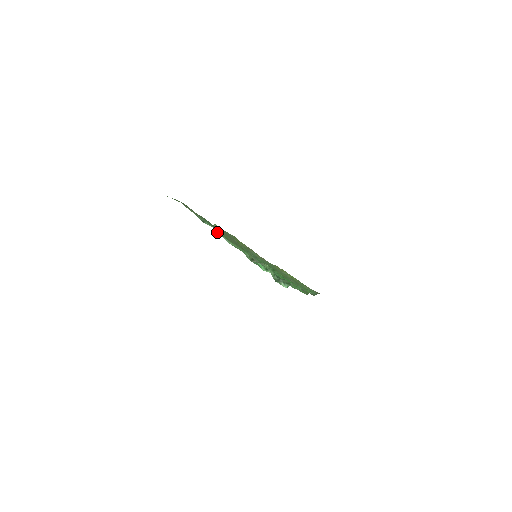
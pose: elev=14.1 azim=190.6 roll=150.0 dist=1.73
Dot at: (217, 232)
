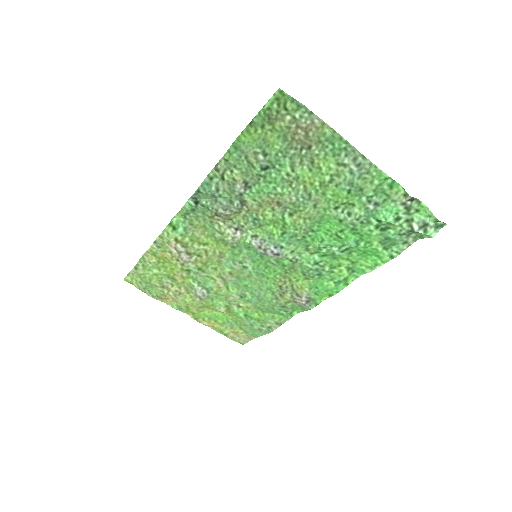
Dot at: (225, 209)
